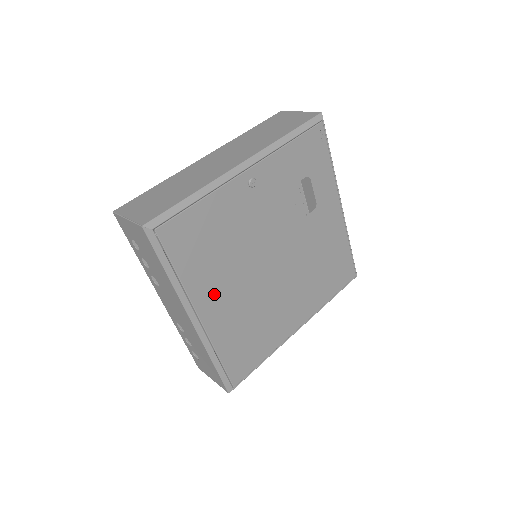
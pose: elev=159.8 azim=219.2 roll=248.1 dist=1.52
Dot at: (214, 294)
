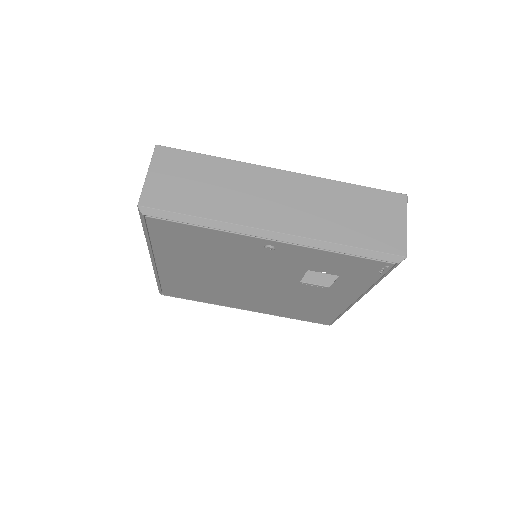
Dot at: (179, 263)
